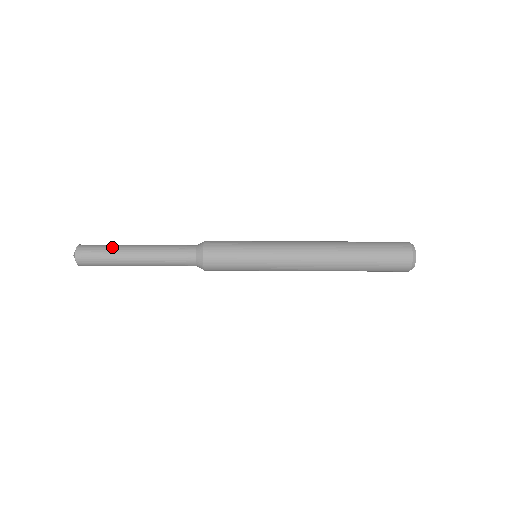
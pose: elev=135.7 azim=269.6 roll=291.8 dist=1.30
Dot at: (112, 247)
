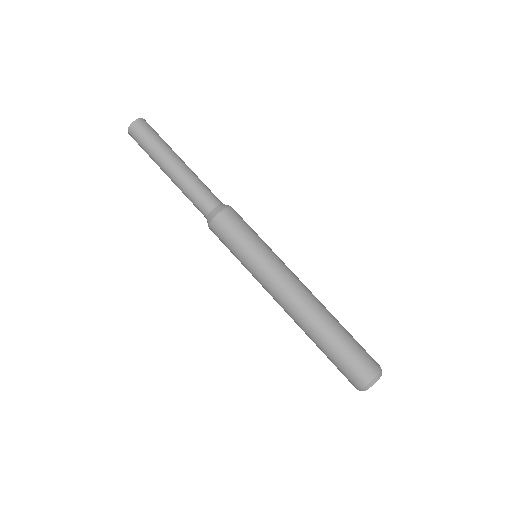
Dot at: (155, 148)
